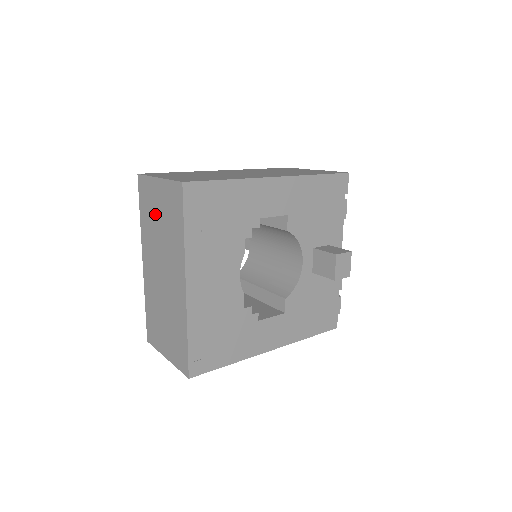
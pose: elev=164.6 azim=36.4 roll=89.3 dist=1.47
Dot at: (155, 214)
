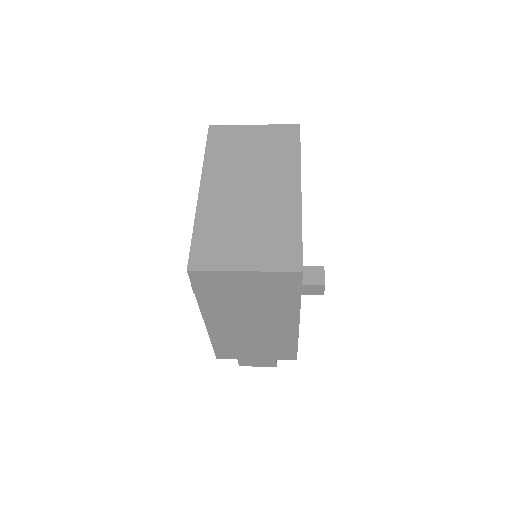
Dot at: (243, 147)
